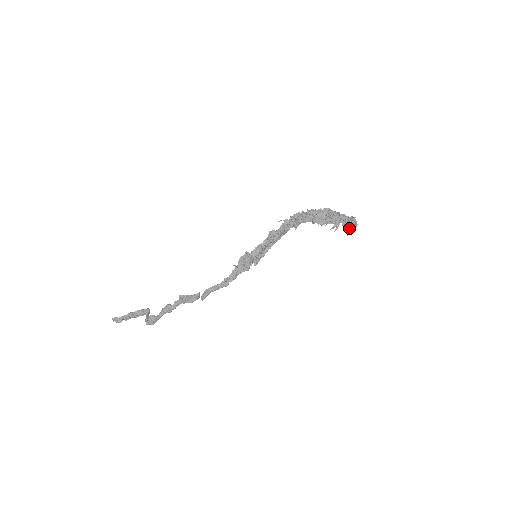
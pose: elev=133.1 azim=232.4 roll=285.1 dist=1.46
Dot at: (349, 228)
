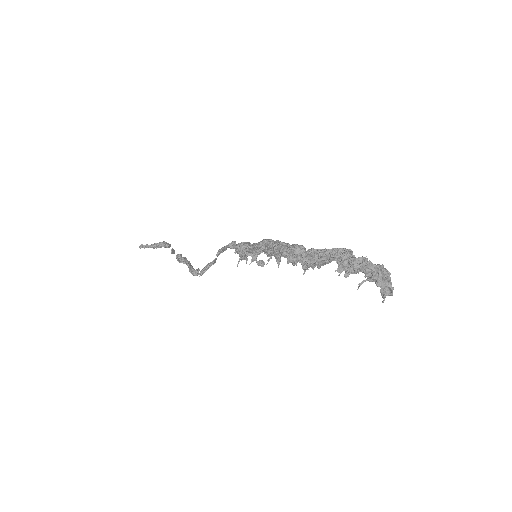
Dot at: (382, 297)
